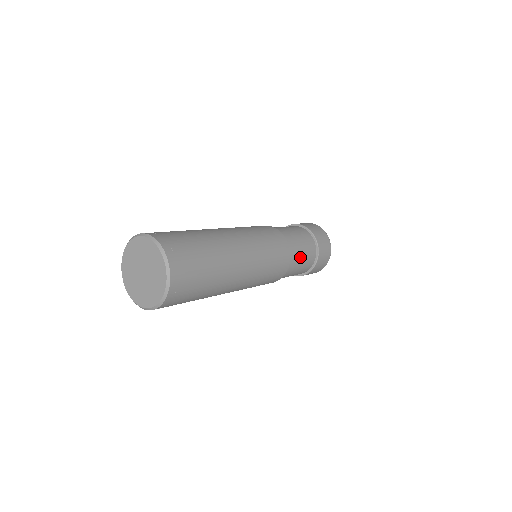
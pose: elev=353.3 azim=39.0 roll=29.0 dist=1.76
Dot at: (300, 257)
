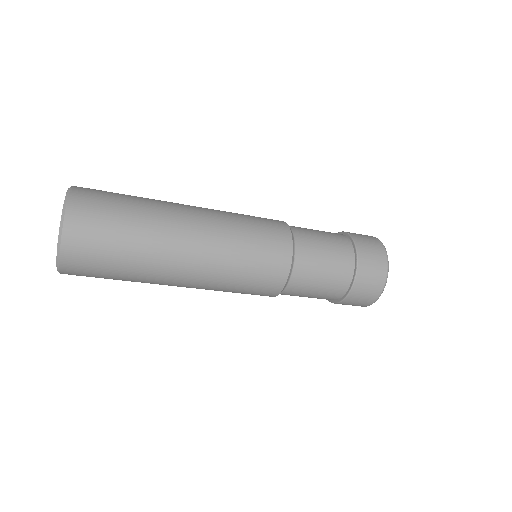
Dot at: (315, 235)
